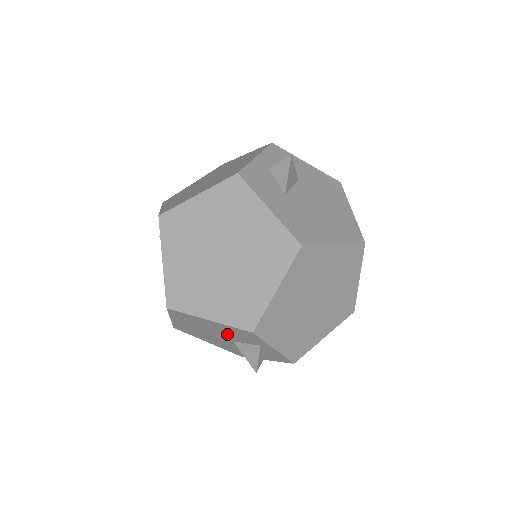
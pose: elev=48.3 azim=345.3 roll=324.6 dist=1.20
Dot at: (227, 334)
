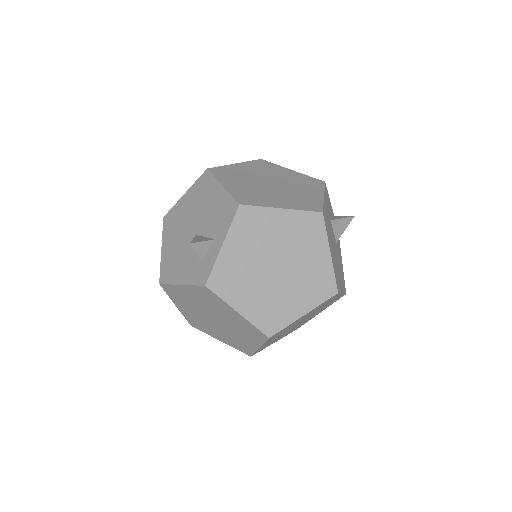
Dot at: (207, 217)
